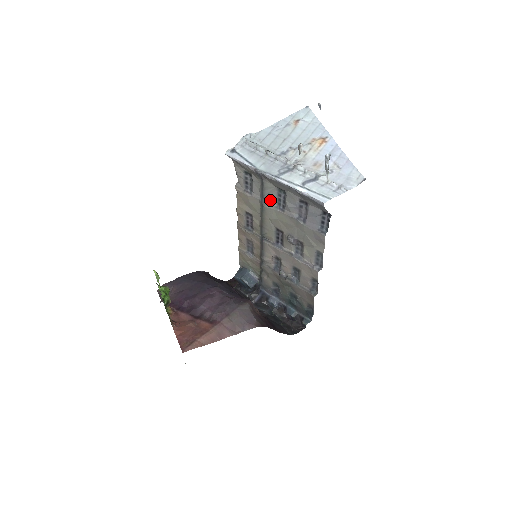
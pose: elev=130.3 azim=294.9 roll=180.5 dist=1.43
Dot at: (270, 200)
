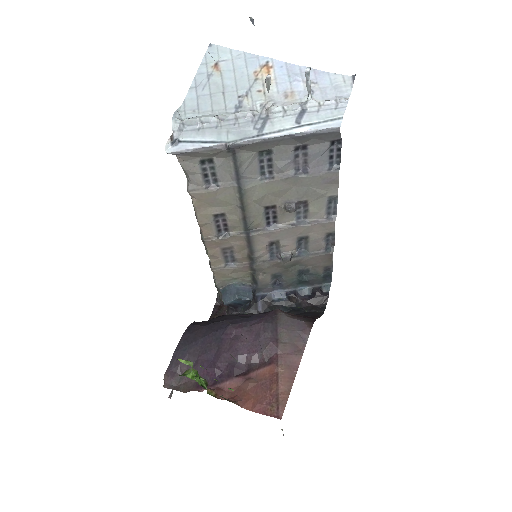
Dot at: (250, 176)
